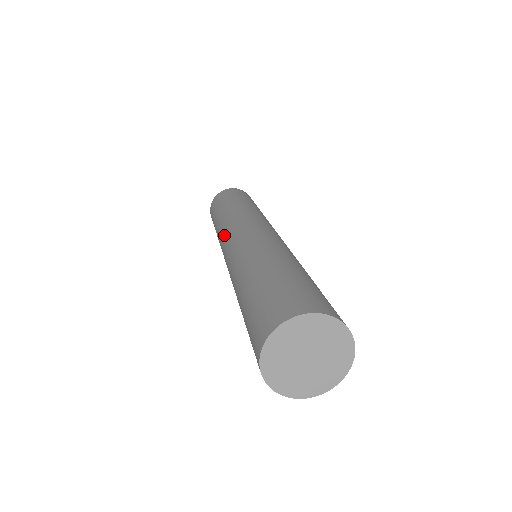
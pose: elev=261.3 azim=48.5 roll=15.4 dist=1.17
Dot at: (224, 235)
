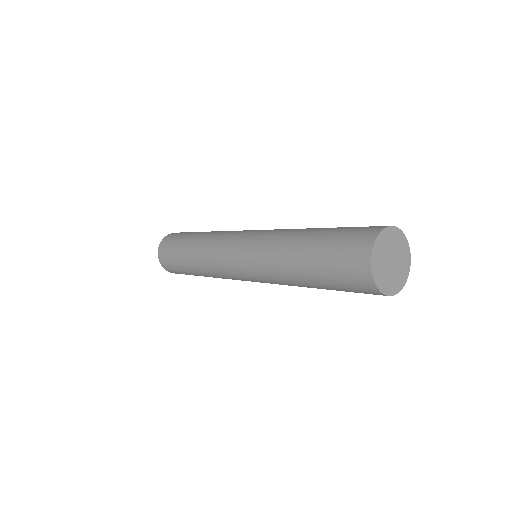
Dot at: (220, 265)
